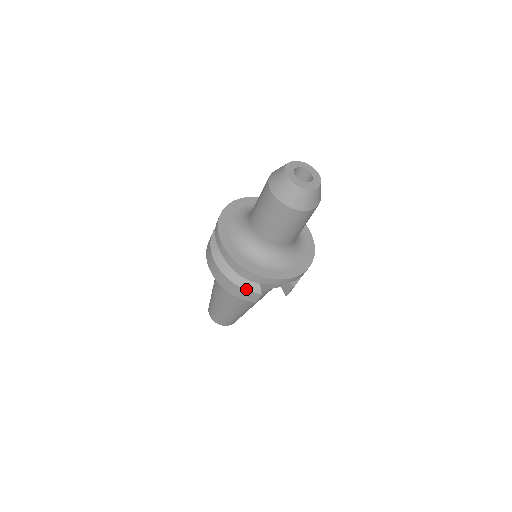
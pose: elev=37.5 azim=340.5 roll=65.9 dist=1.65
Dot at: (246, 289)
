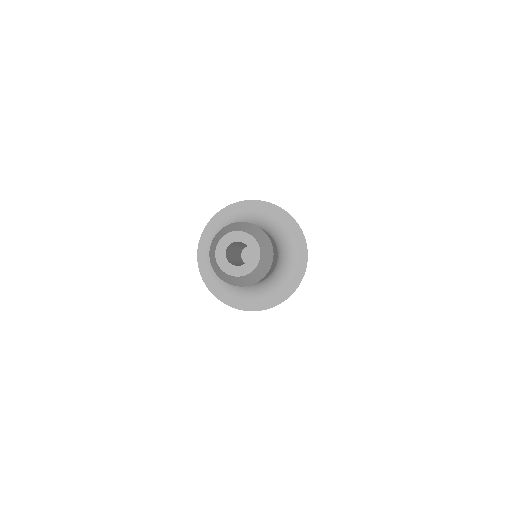
Dot at: occluded
